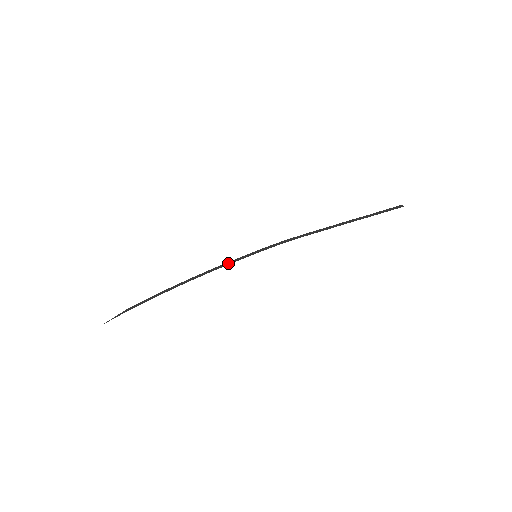
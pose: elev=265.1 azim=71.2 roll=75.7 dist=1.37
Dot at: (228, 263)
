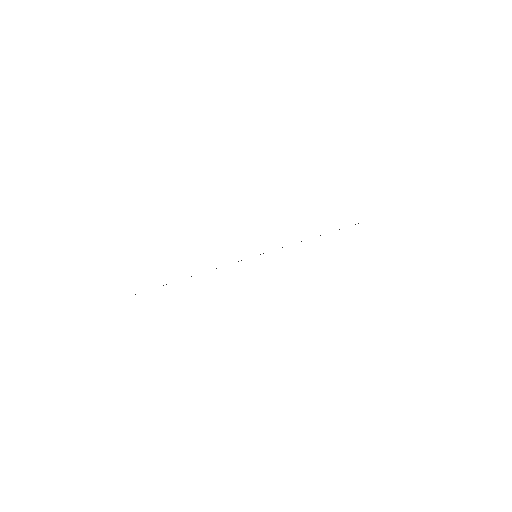
Dot at: occluded
